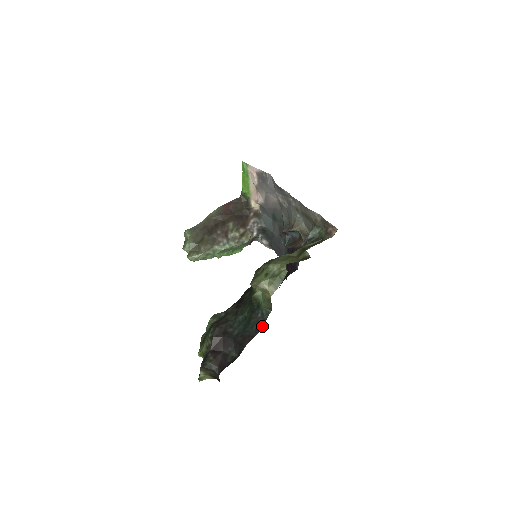
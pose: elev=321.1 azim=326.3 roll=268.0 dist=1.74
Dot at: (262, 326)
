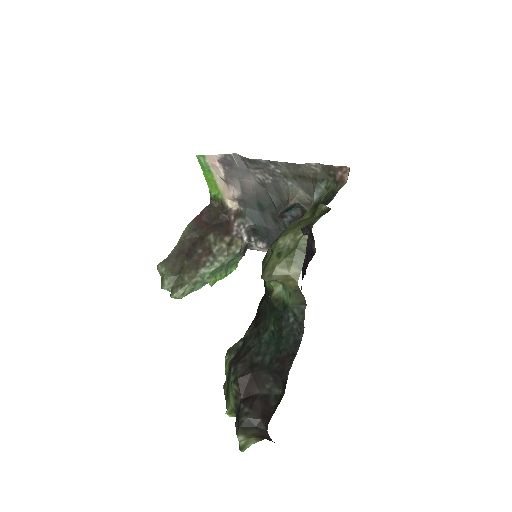
Dot at: (301, 334)
